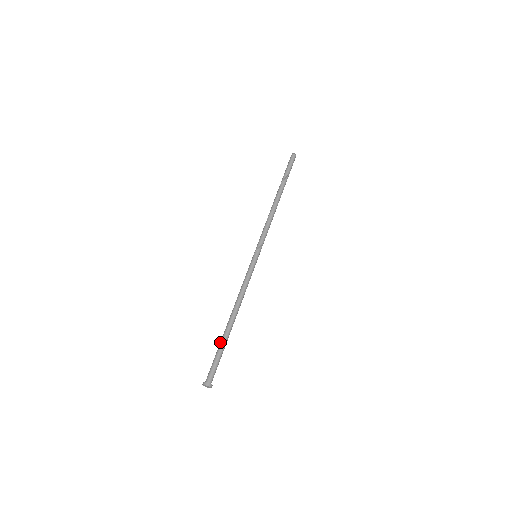
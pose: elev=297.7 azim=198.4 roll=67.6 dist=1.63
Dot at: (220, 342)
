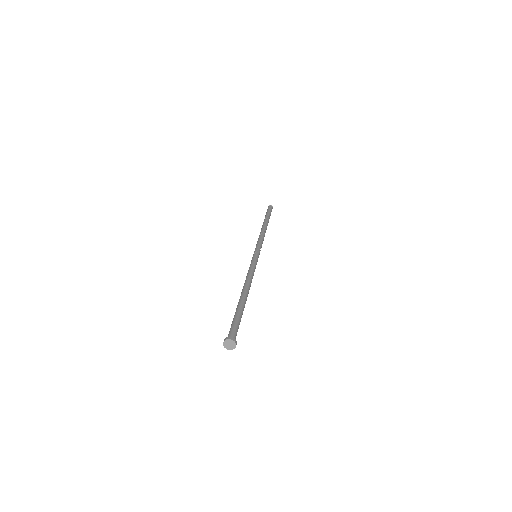
Dot at: (238, 307)
